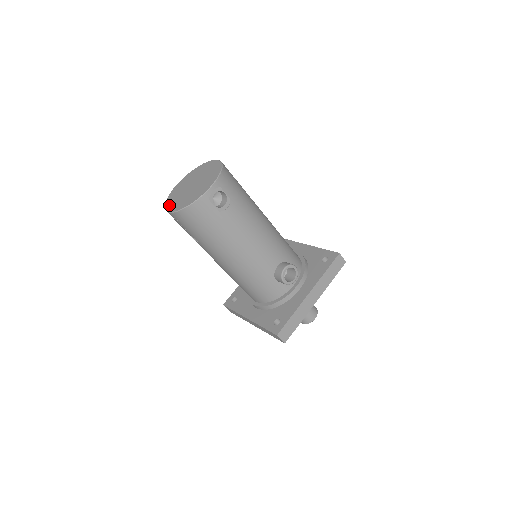
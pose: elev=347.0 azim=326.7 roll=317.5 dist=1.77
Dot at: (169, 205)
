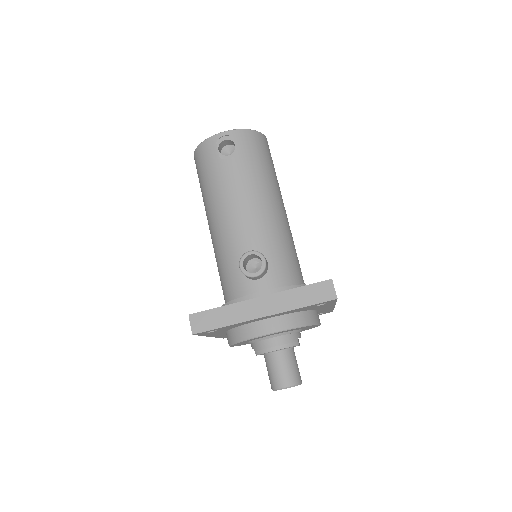
Dot at: occluded
